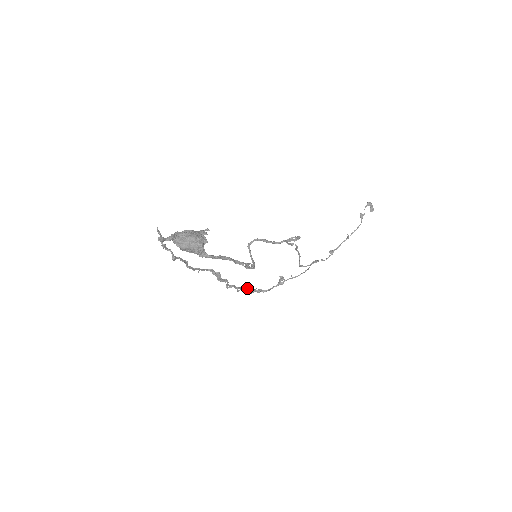
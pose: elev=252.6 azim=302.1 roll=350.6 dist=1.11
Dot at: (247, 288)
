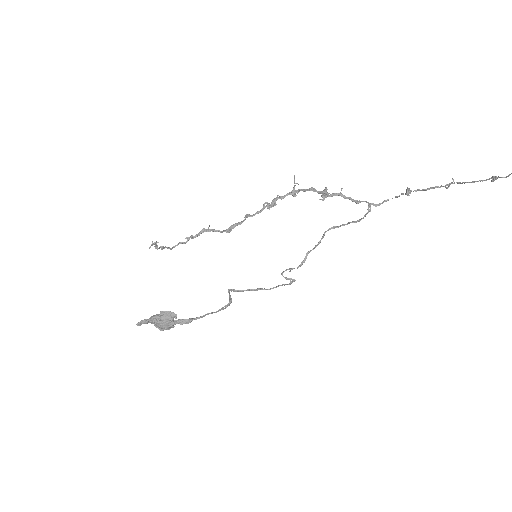
Dot at: occluded
